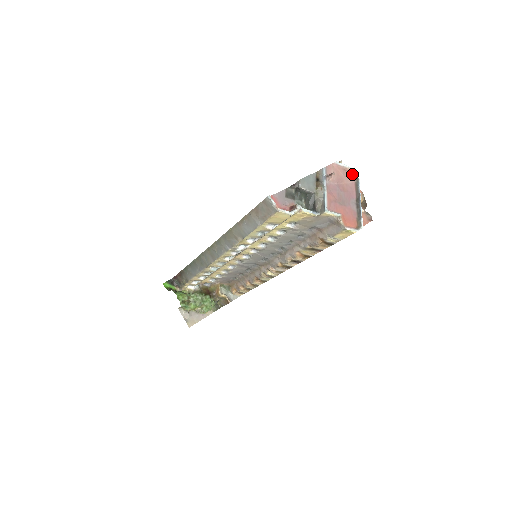
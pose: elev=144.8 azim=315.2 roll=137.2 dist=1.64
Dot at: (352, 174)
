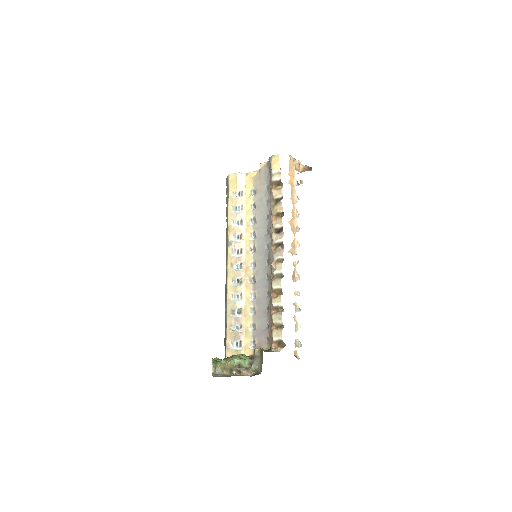
Dot at: occluded
